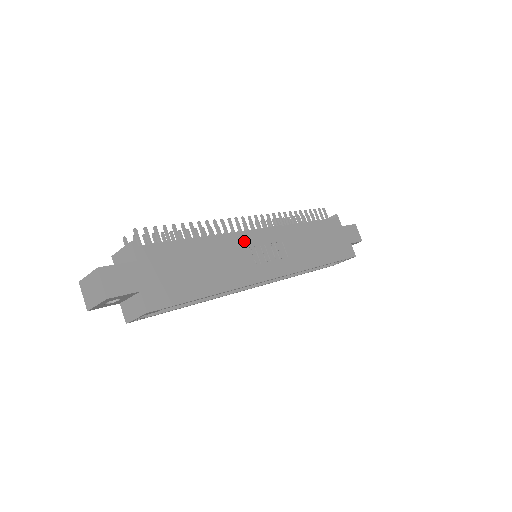
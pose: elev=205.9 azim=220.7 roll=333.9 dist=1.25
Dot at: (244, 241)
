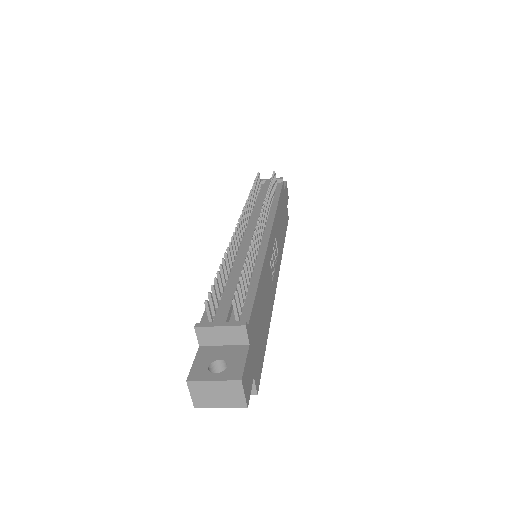
Dot at: (269, 256)
